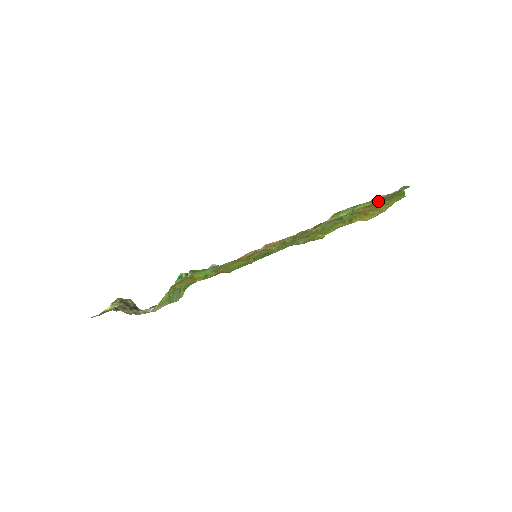
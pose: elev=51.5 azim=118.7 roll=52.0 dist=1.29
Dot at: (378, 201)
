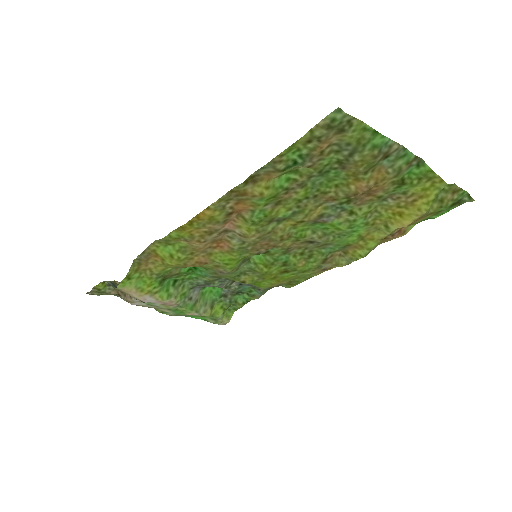
Dot at: (348, 159)
